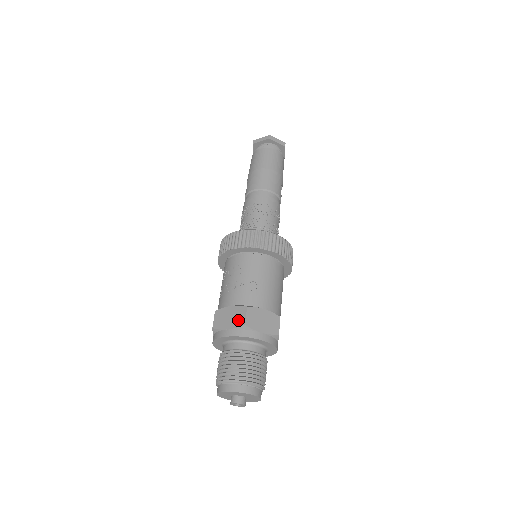
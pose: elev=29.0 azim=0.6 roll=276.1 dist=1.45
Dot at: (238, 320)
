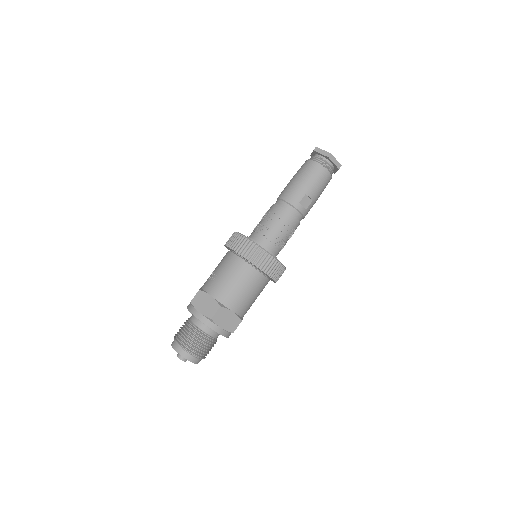
Dot at: occluded
